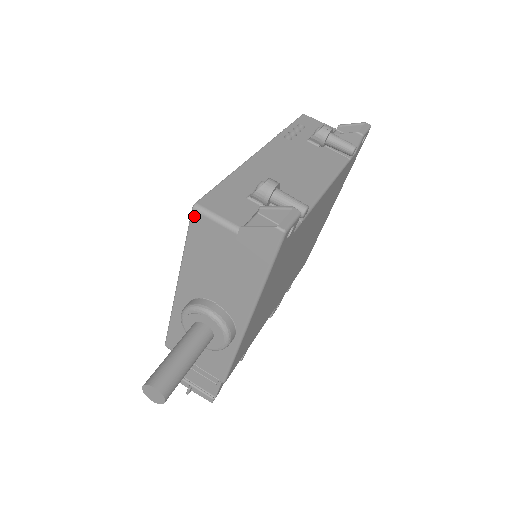
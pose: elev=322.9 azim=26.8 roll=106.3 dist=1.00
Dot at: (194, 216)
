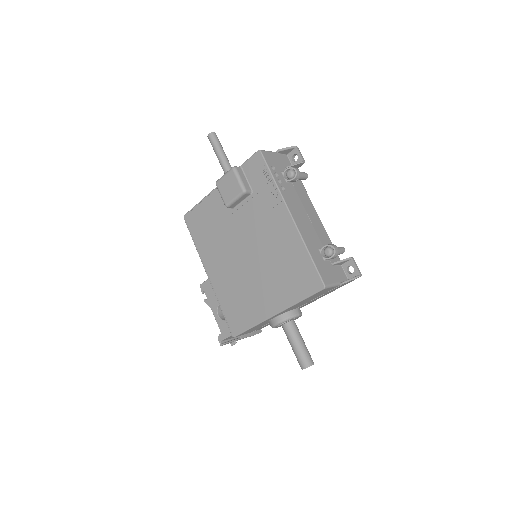
Dot at: occluded
